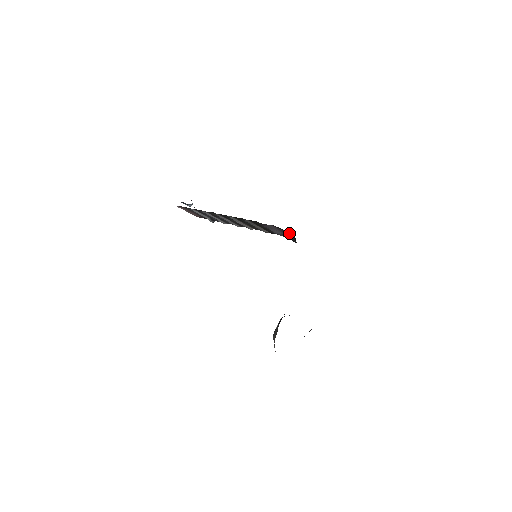
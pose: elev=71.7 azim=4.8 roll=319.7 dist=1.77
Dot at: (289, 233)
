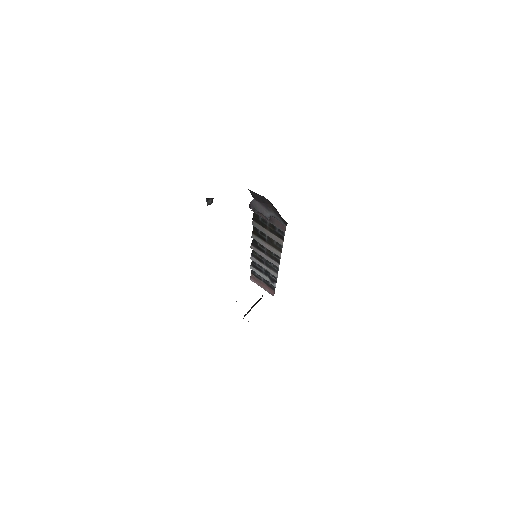
Dot at: (272, 206)
